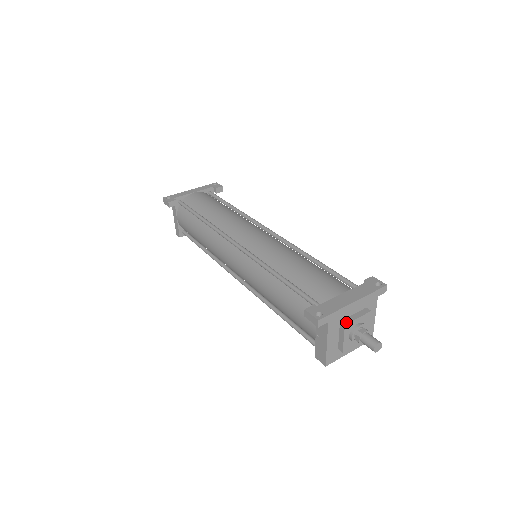
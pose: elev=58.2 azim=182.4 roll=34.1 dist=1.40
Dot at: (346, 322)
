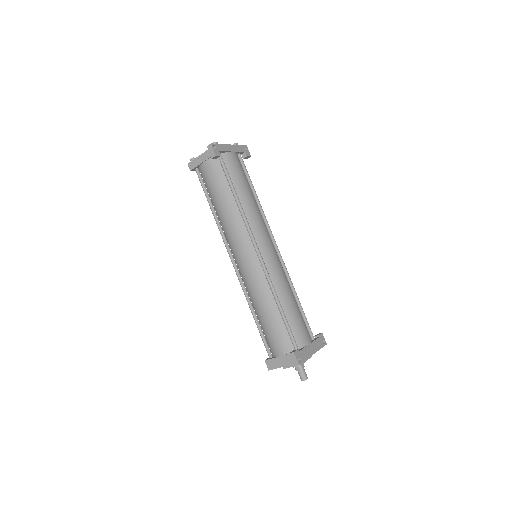
Dot at: occluded
